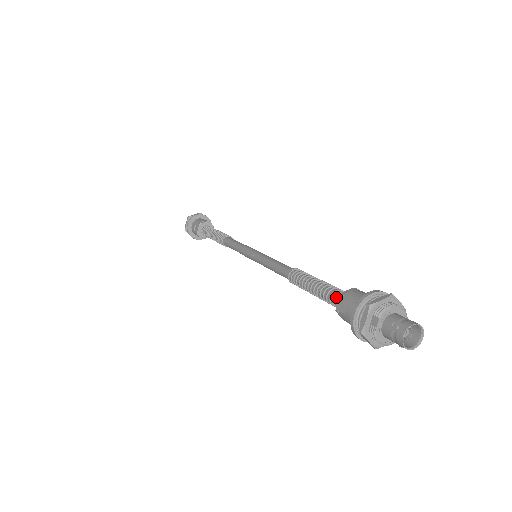
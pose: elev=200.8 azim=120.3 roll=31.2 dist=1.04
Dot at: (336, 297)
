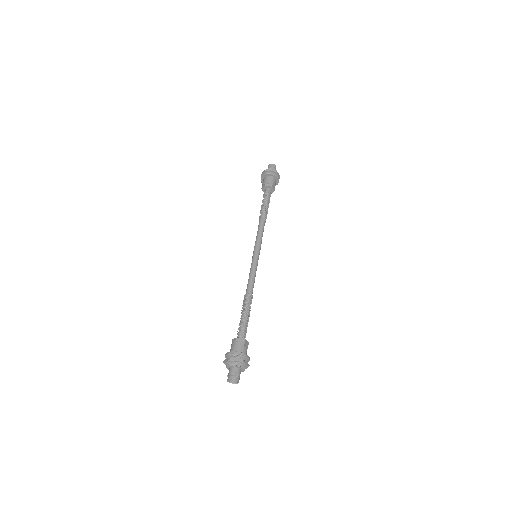
Dot at: (238, 335)
